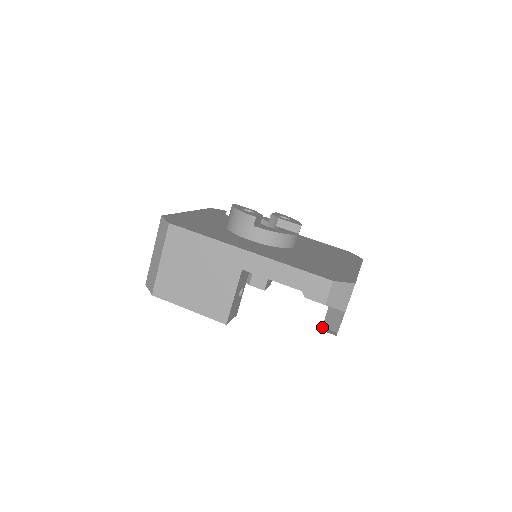
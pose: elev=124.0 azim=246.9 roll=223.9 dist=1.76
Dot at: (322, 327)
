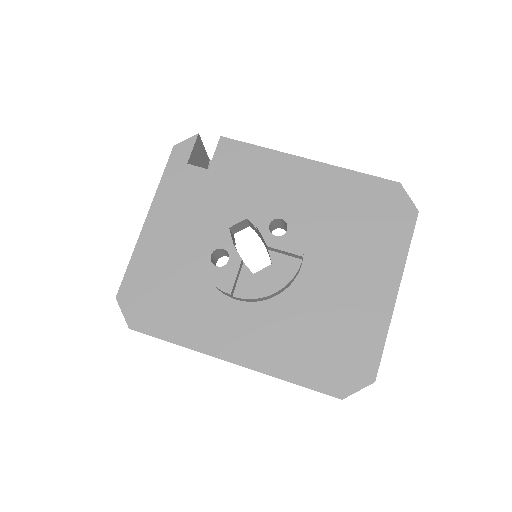
Dot at: occluded
